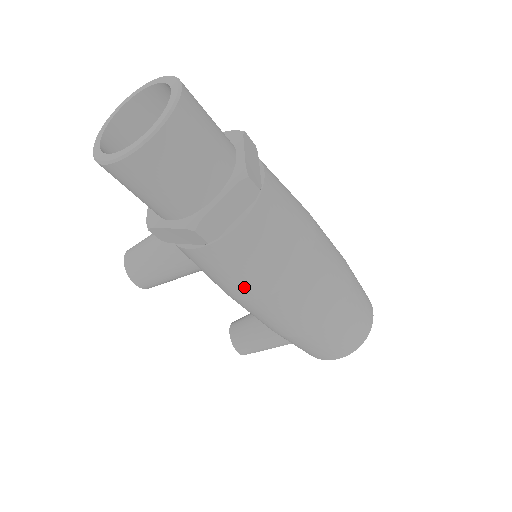
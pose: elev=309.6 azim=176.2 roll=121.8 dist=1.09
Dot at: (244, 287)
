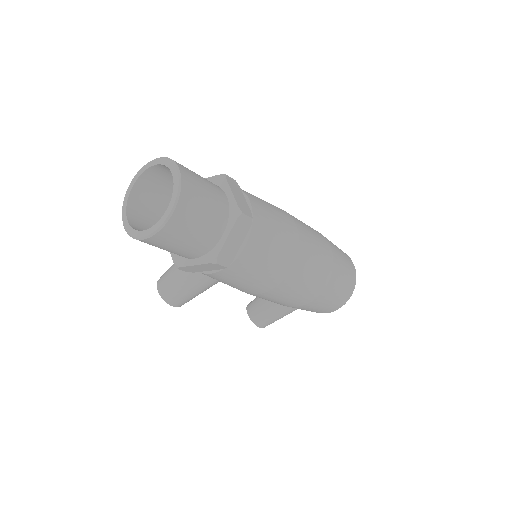
Dot at: (258, 286)
